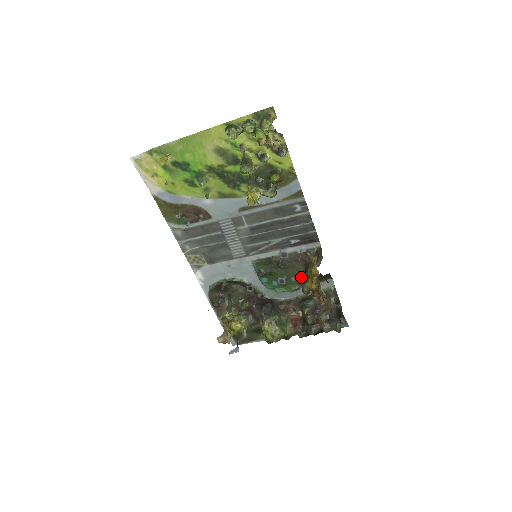
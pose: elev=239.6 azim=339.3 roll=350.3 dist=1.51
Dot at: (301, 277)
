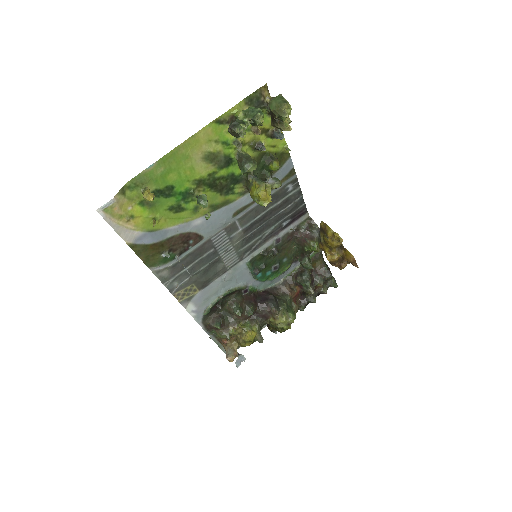
Dot at: (293, 255)
